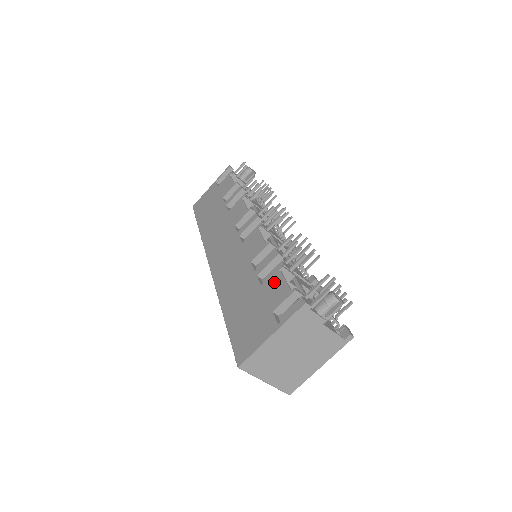
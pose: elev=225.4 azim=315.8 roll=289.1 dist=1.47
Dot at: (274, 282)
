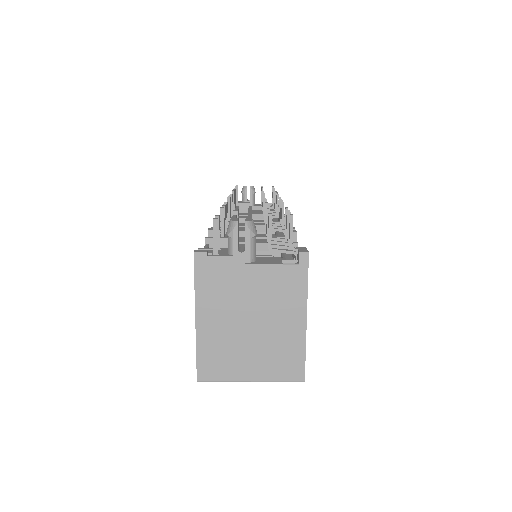
Dot at: occluded
